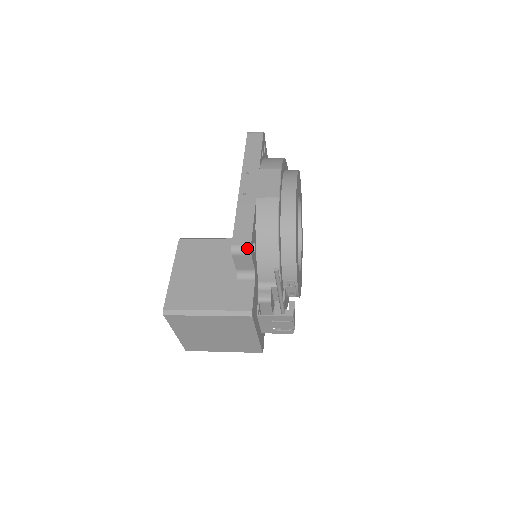
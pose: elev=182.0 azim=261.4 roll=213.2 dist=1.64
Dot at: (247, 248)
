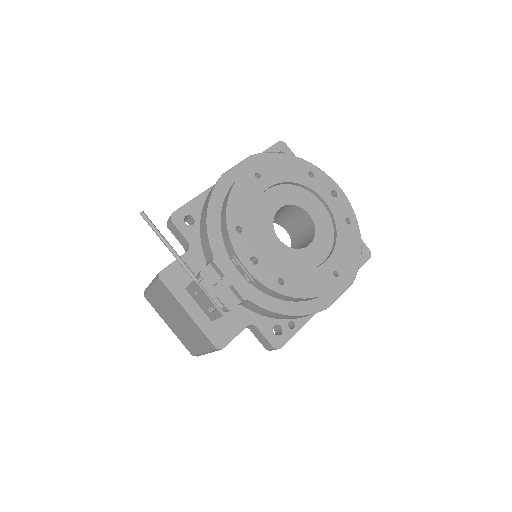
Dot at: (170, 216)
